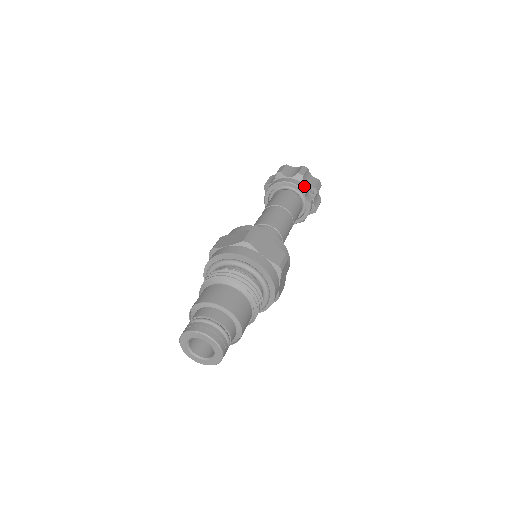
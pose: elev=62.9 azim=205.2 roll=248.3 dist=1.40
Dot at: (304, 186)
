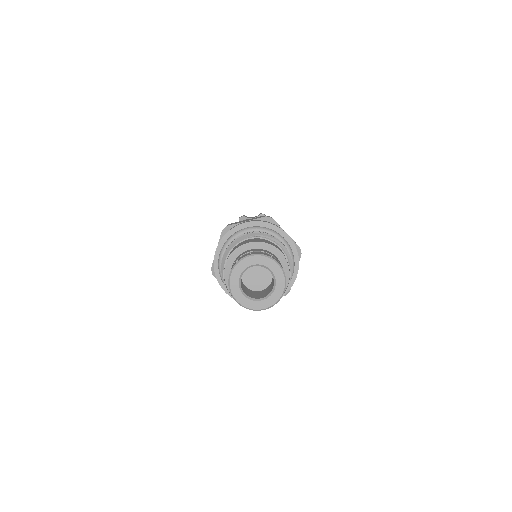
Dot at: occluded
